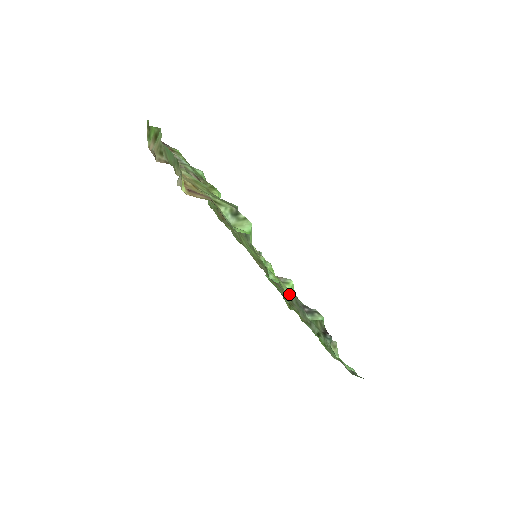
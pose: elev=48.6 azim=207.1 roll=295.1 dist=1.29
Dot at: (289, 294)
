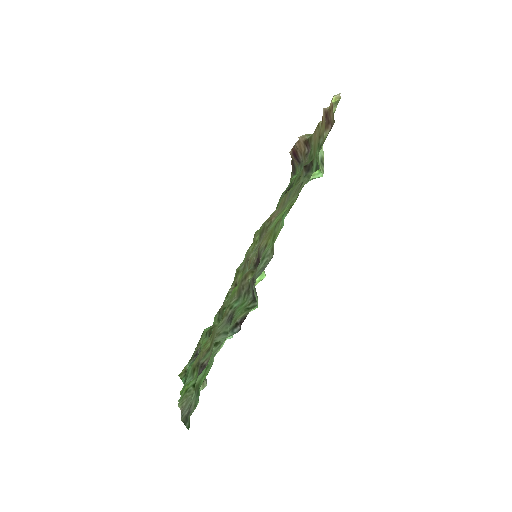
Dot at: (273, 246)
